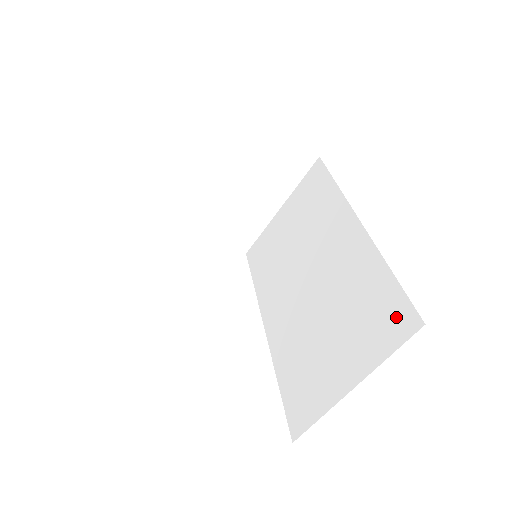
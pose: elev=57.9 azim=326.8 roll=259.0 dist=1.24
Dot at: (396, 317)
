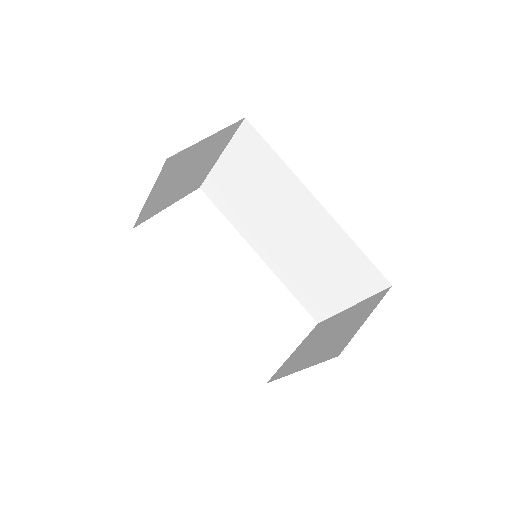
Dot at: (371, 277)
